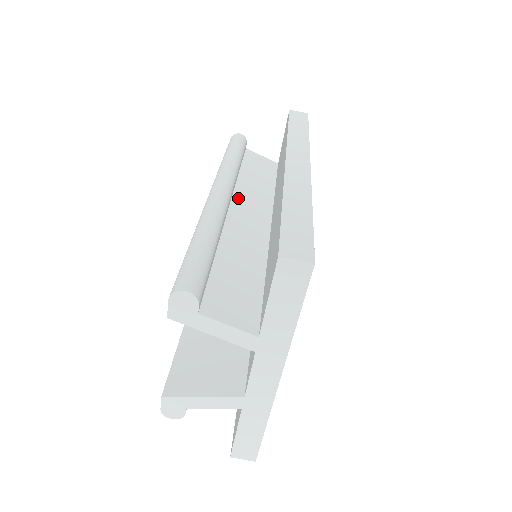
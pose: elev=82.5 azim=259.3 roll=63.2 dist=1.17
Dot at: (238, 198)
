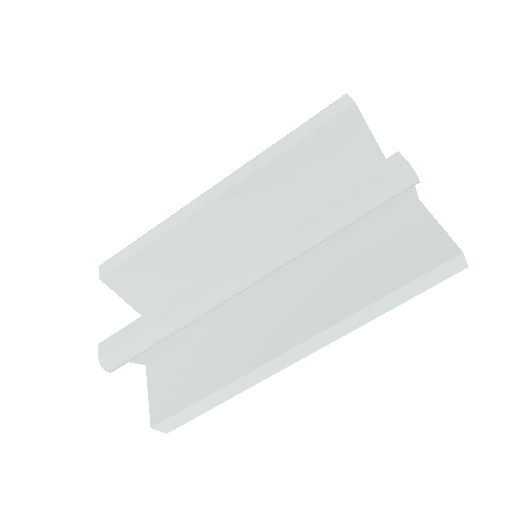
Dot at: occluded
